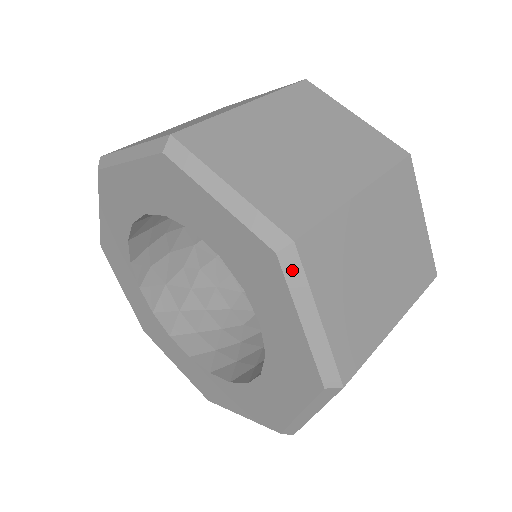
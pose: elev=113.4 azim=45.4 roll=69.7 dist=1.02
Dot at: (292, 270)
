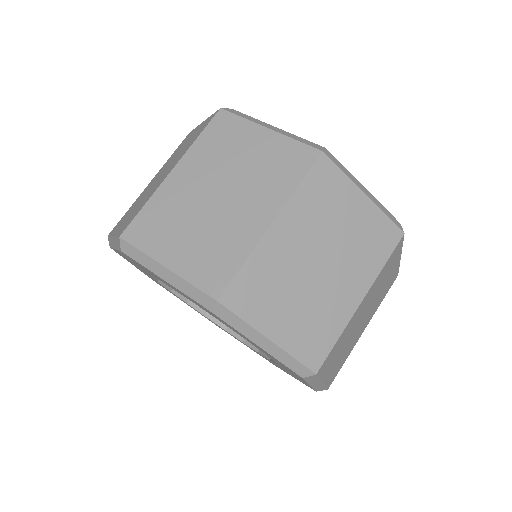
Dot at: (228, 317)
